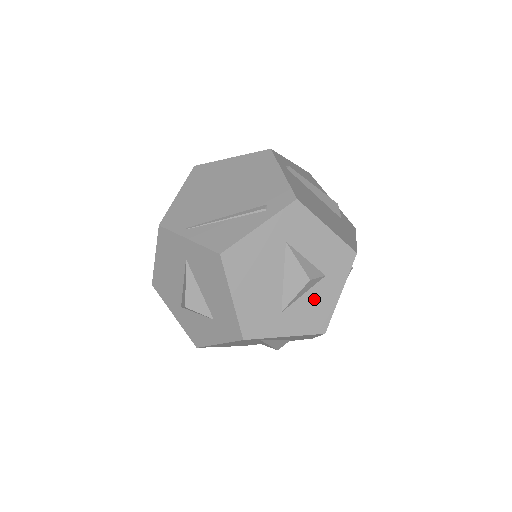
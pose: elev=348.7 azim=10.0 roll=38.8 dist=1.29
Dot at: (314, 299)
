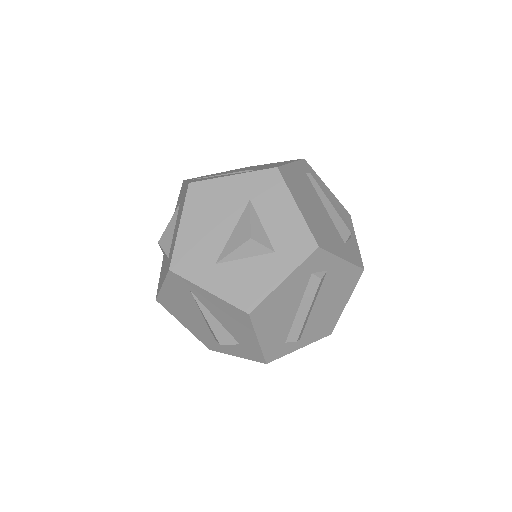
Dot at: (253, 270)
